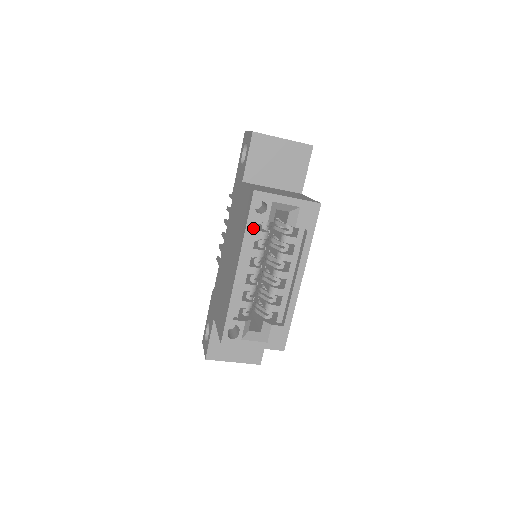
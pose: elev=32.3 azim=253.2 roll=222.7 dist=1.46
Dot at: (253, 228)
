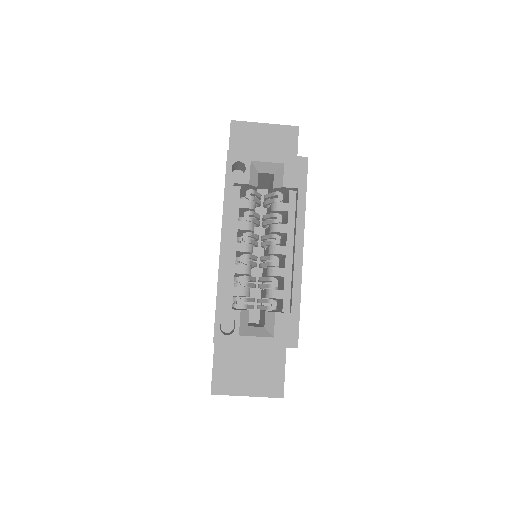
Dot at: (235, 197)
